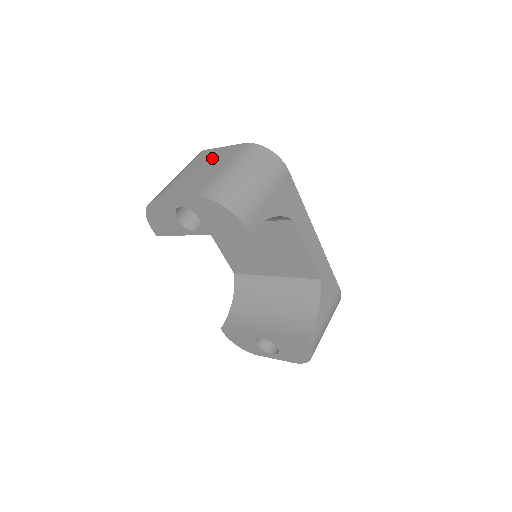
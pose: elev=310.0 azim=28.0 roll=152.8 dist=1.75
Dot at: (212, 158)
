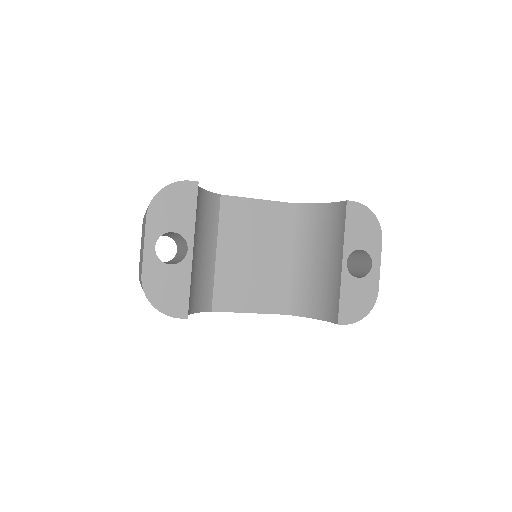
Dot at: occluded
